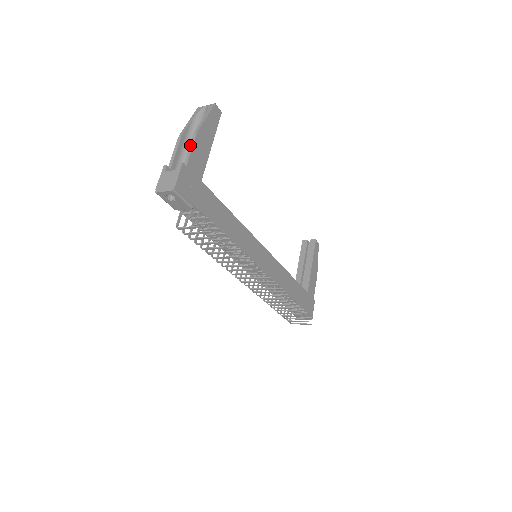
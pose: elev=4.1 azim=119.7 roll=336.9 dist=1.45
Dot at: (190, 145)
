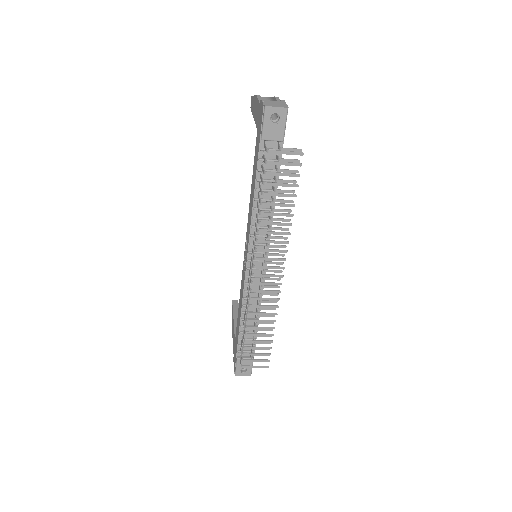
Dot at: (277, 99)
